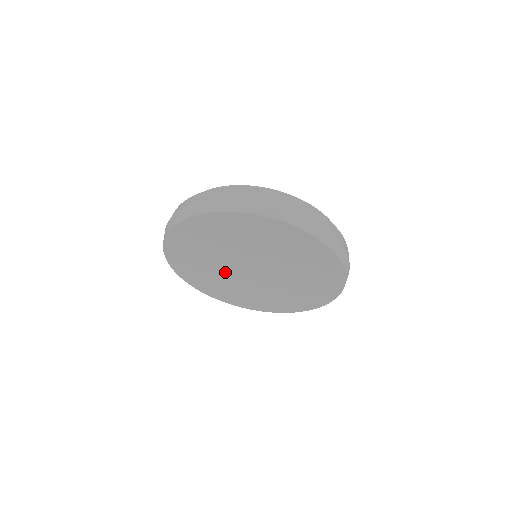
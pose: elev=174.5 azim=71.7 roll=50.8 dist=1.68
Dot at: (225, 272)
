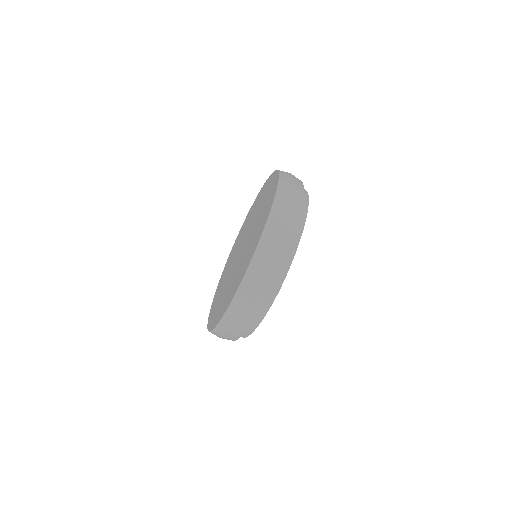
Dot at: occluded
